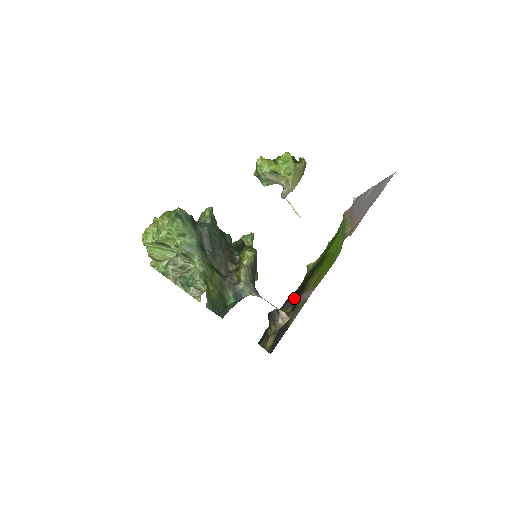
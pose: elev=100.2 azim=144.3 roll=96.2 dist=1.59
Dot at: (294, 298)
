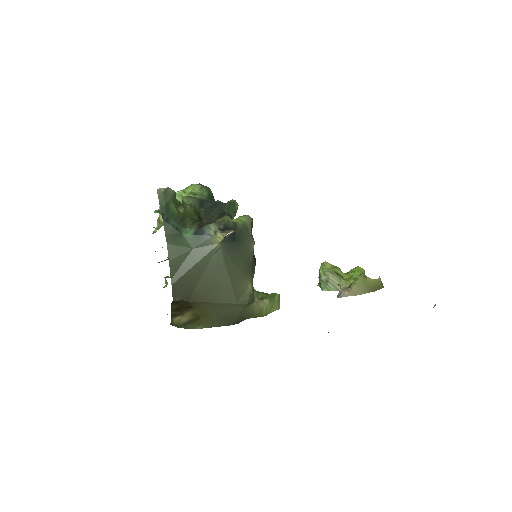
Dot at: occluded
